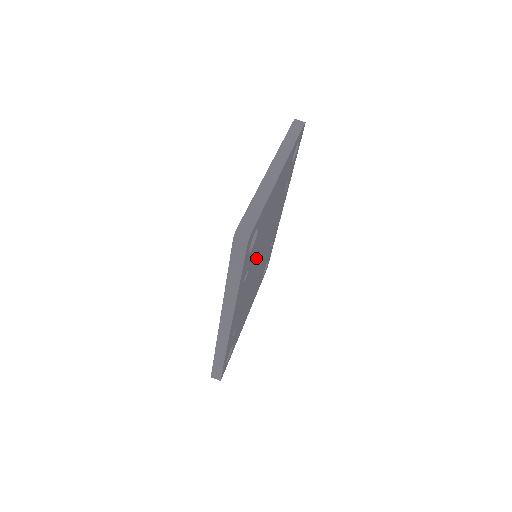
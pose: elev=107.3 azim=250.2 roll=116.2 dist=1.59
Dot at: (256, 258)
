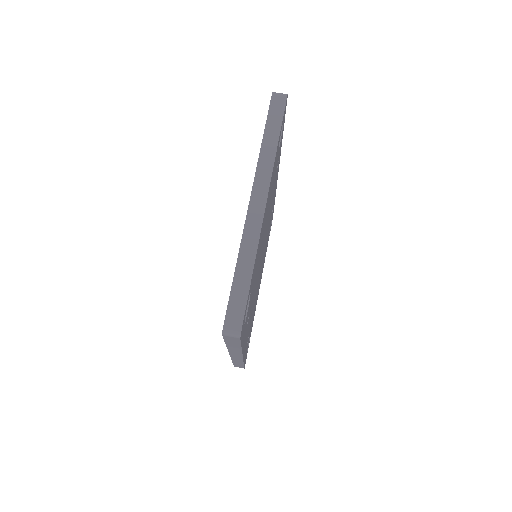
Dot at: (256, 280)
